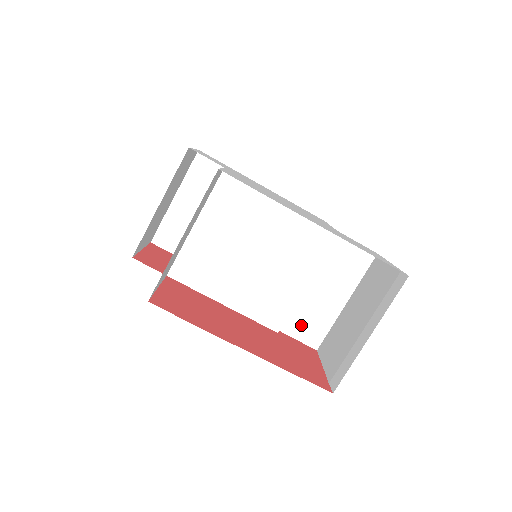
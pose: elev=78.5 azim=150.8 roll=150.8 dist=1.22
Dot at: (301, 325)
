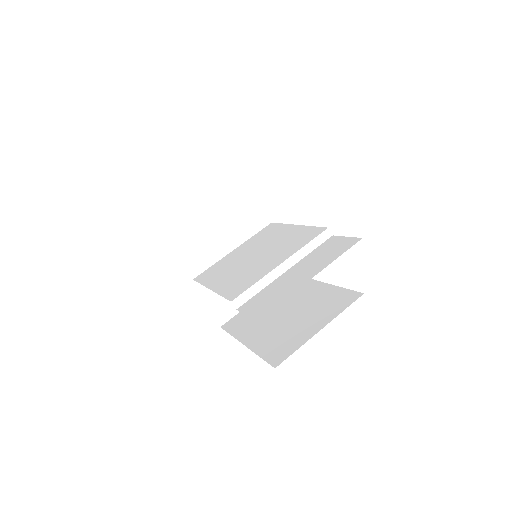
Dot at: (259, 303)
